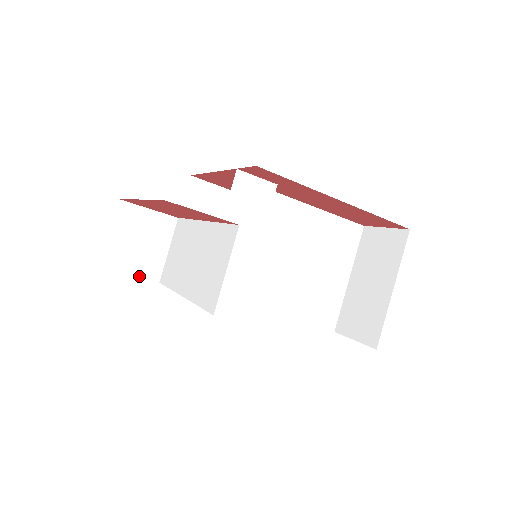
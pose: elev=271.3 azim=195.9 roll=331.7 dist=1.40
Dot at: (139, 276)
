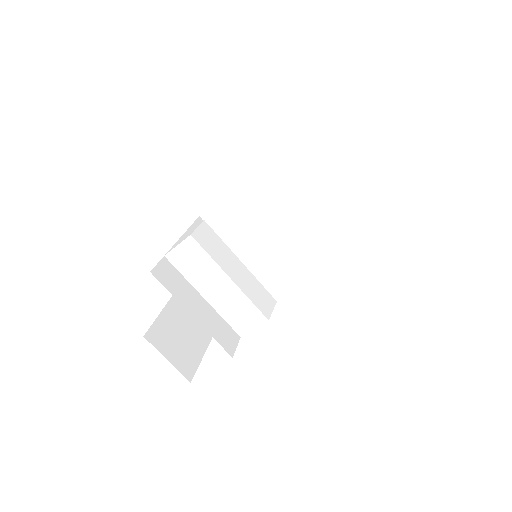
Dot at: occluded
